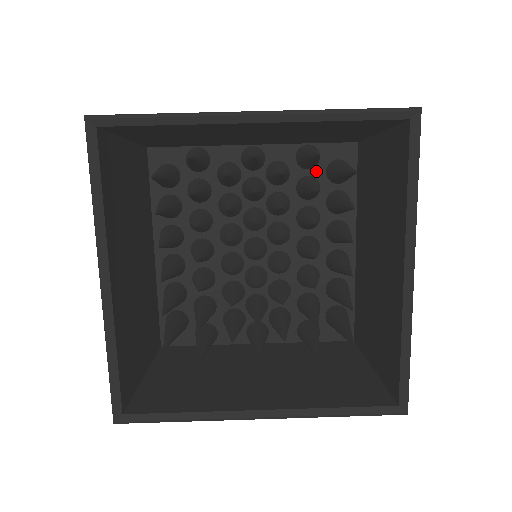
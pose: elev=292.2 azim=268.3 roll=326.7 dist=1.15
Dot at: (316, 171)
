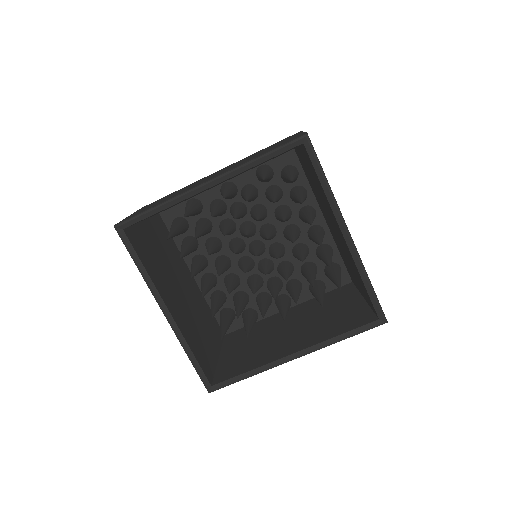
Dot at: (274, 180)
